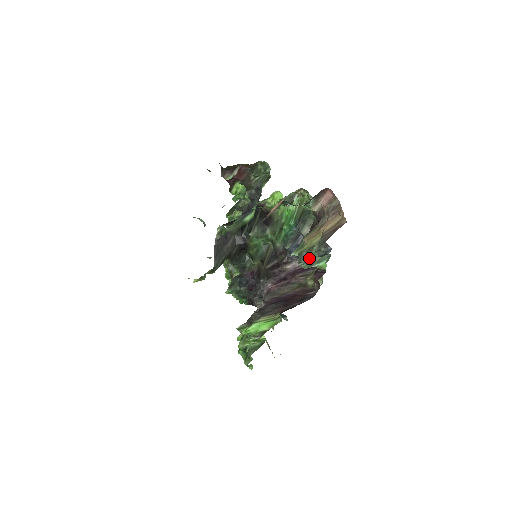
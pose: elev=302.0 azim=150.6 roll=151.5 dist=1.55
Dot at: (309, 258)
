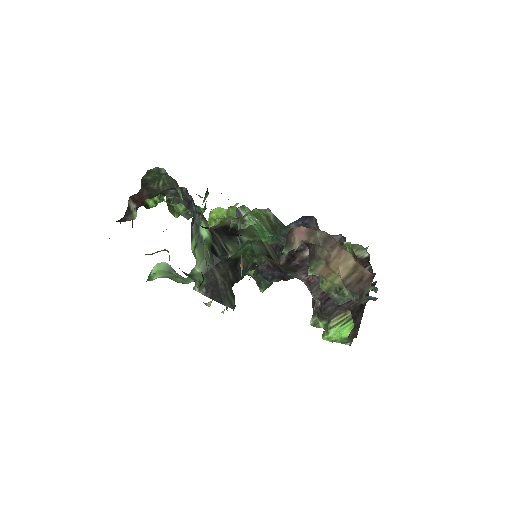
Dot at: (346, 298)
